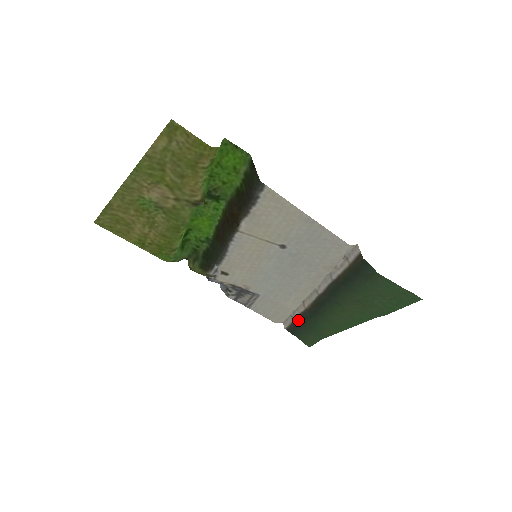
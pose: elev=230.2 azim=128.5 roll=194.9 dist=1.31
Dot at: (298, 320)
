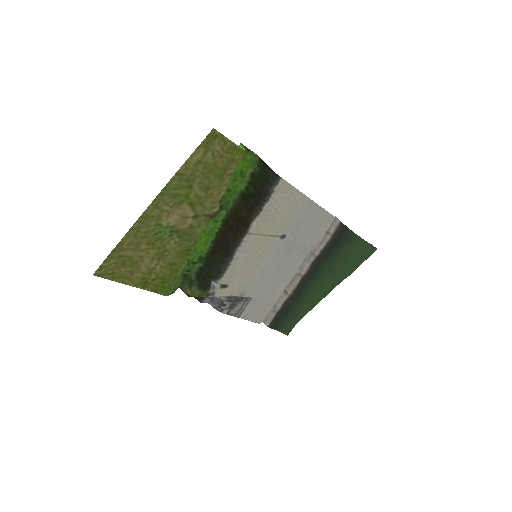
Dot at: (281, 311)
